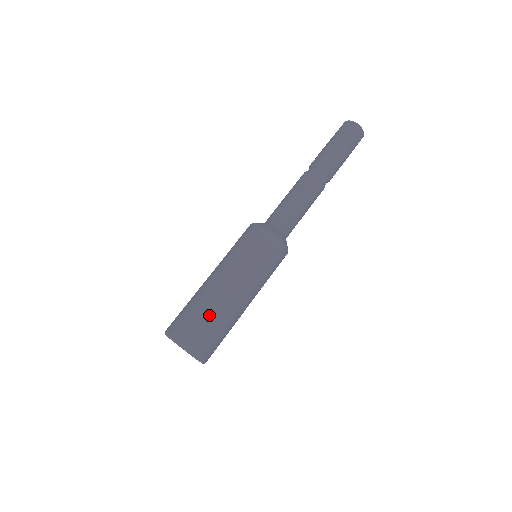
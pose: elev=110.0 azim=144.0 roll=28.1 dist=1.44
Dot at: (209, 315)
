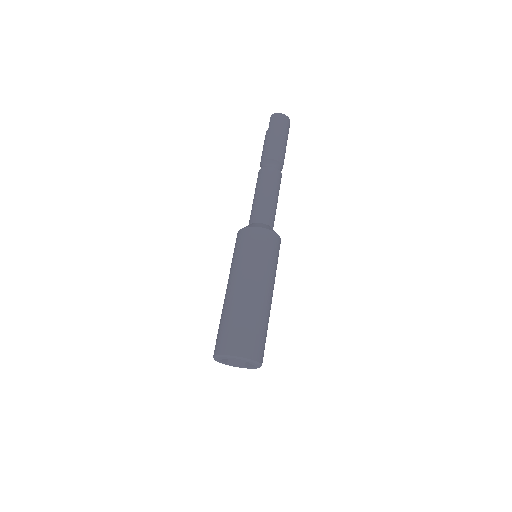
Dot at: (251, 321)
